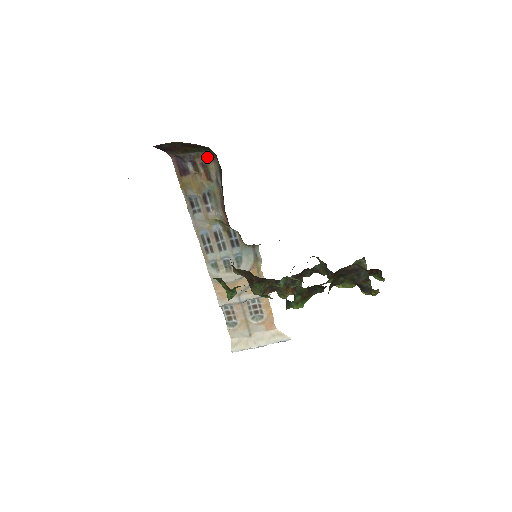
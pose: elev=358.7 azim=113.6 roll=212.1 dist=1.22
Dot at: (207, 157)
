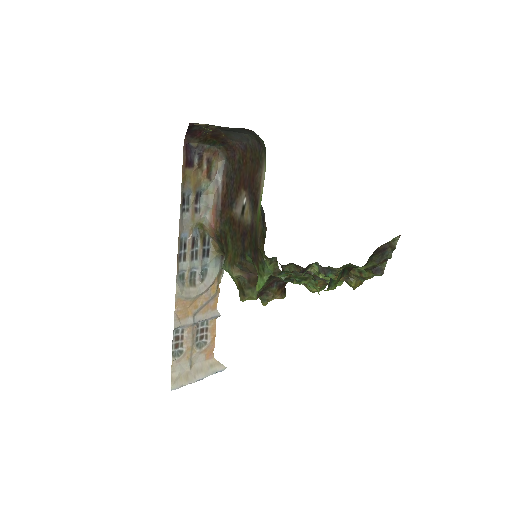
Dot at: (215, 153)
